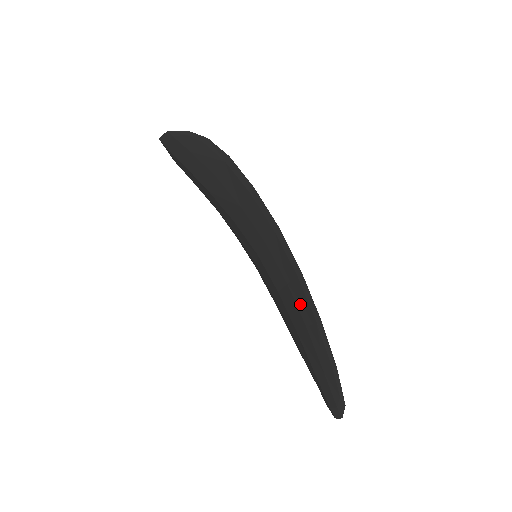
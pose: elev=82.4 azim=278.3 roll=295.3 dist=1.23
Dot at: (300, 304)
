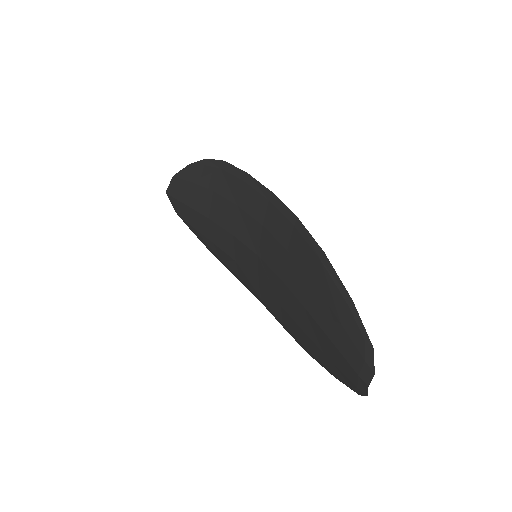
Dot at: (302, 259)
